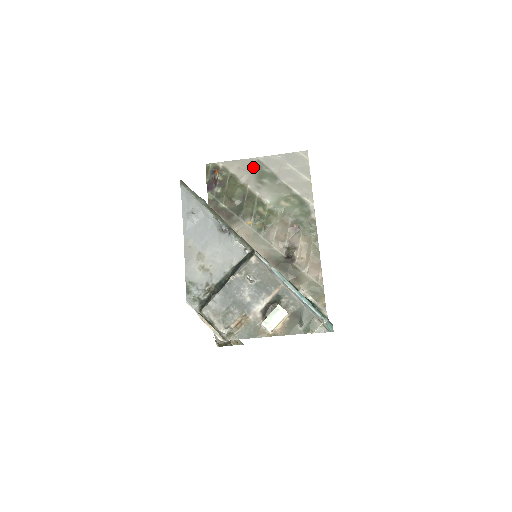
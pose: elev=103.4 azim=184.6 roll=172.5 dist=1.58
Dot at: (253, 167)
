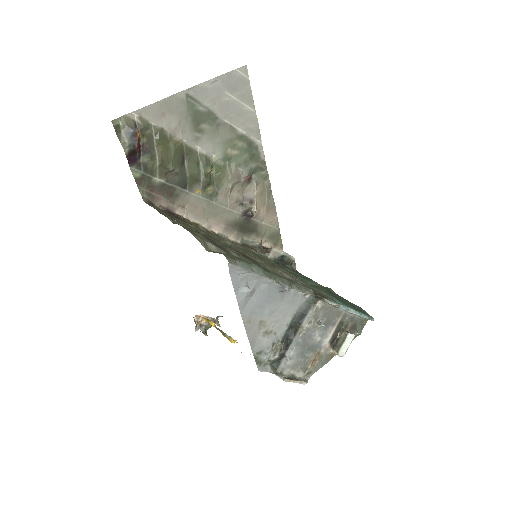
Dot at: (183, 108)
